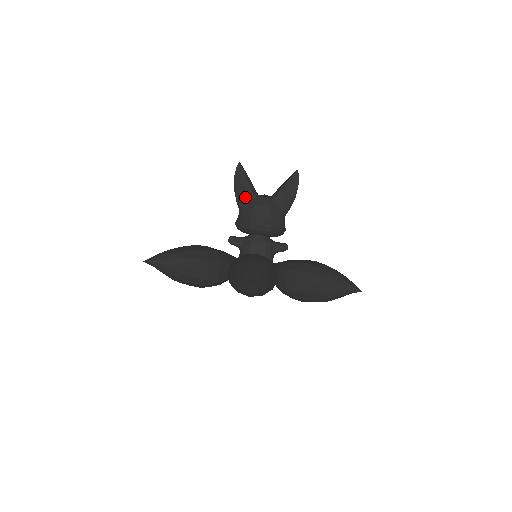
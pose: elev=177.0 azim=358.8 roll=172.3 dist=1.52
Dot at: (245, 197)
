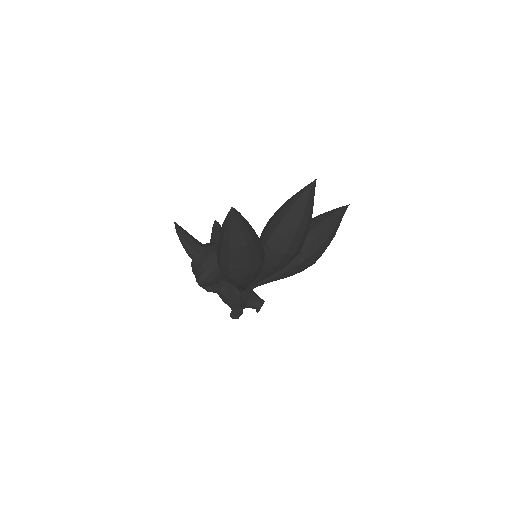
Dot at: (197, 245)
